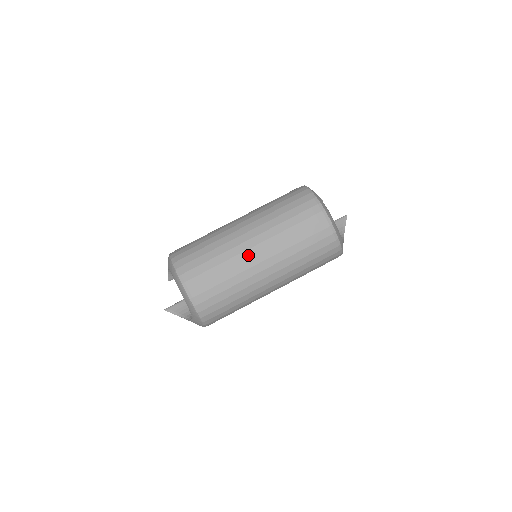
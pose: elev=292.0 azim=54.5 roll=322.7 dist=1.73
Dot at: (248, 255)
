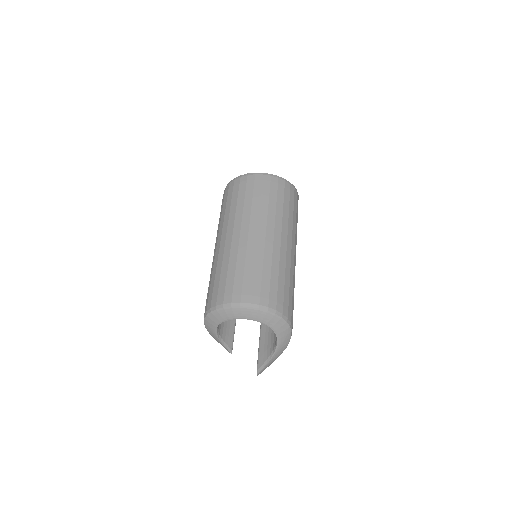
Dot at: (244, 241)
